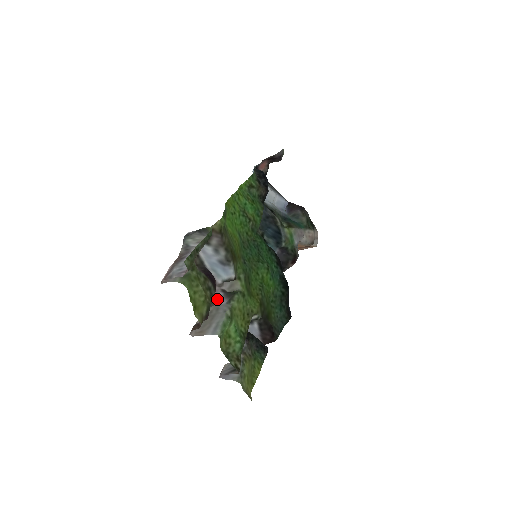
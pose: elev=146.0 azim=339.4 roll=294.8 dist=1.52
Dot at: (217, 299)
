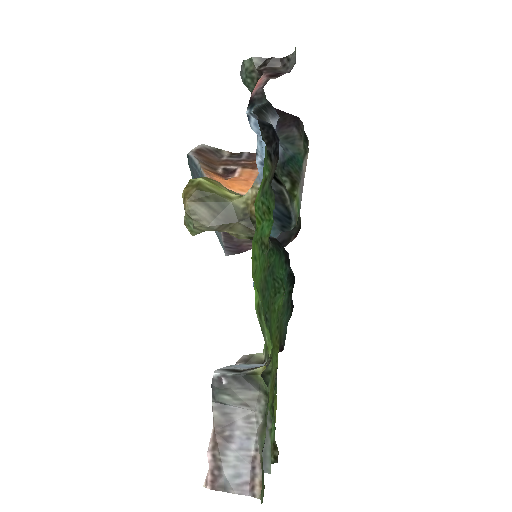
Dot at: occluded
